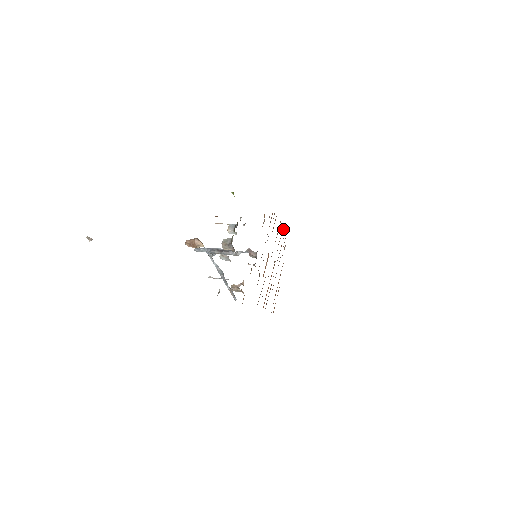
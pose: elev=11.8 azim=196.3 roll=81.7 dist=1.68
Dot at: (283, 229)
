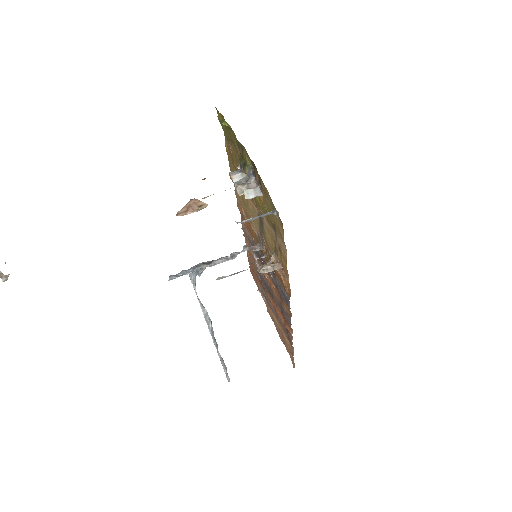
Dot at: (250, 264)
